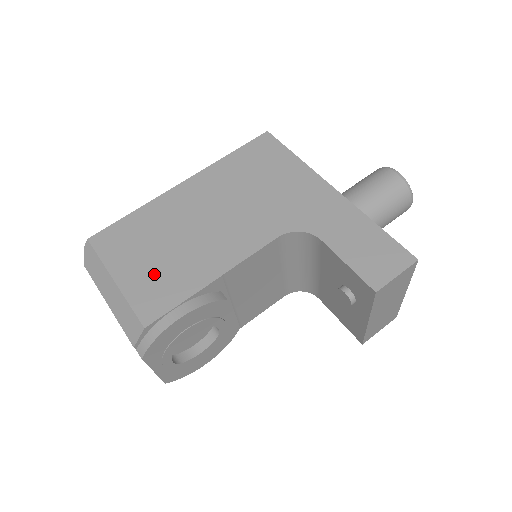
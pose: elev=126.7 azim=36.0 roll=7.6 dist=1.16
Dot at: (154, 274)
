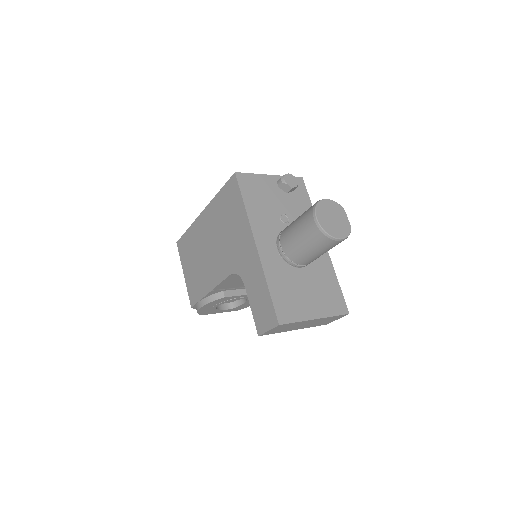
Dot at: (193, 277)
